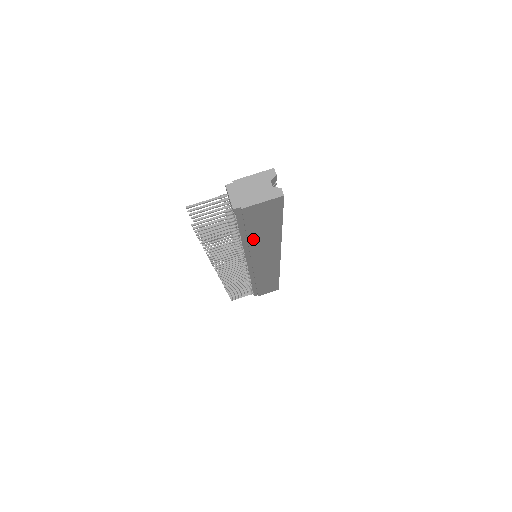
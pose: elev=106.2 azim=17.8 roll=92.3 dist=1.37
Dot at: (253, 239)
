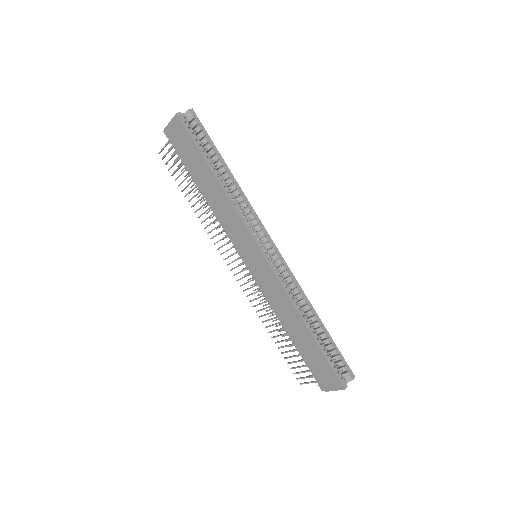
Dot at: (203, 187)
